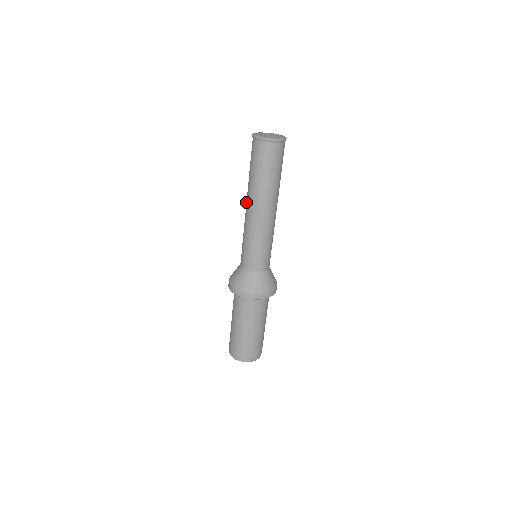
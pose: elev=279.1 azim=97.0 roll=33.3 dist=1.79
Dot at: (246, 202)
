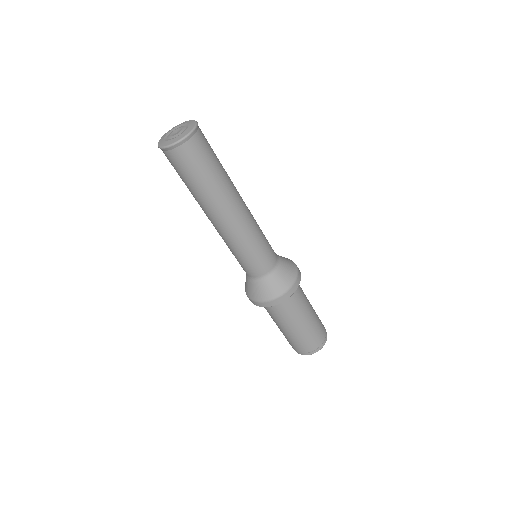
Dot at: (209, 219)
